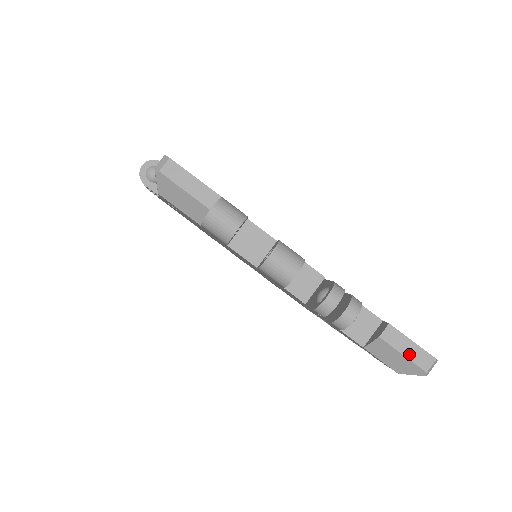
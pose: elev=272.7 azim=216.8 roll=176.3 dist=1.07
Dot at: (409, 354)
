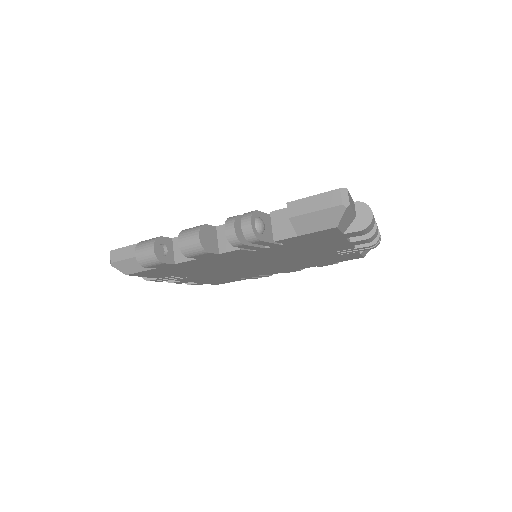
Dot at: (318, 206)
